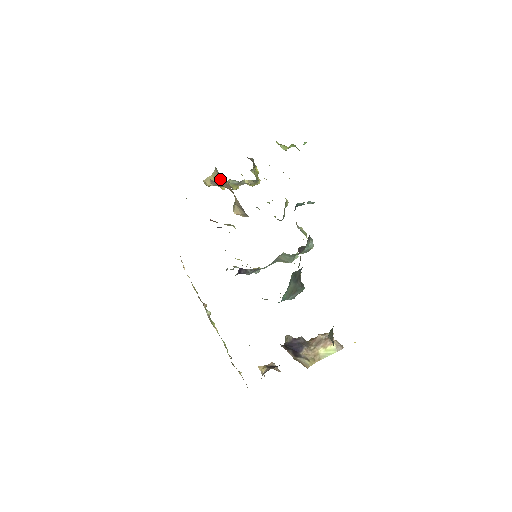
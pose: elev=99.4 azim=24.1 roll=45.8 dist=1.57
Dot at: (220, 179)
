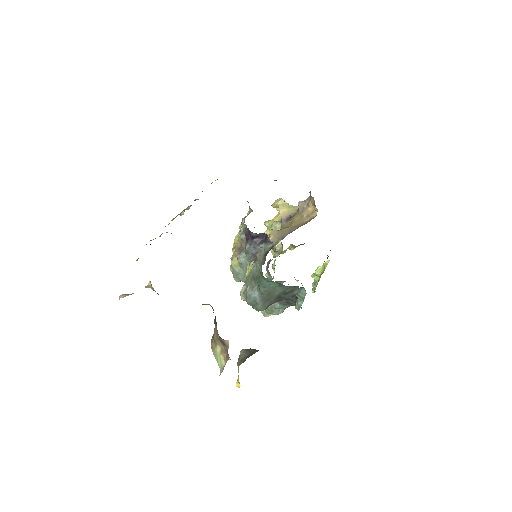
Dot at: (291, 213)
